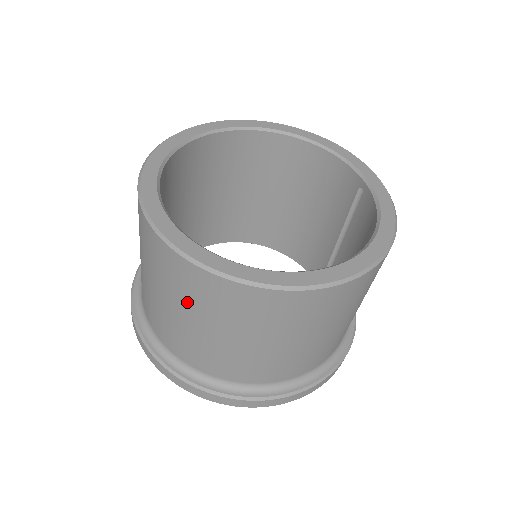
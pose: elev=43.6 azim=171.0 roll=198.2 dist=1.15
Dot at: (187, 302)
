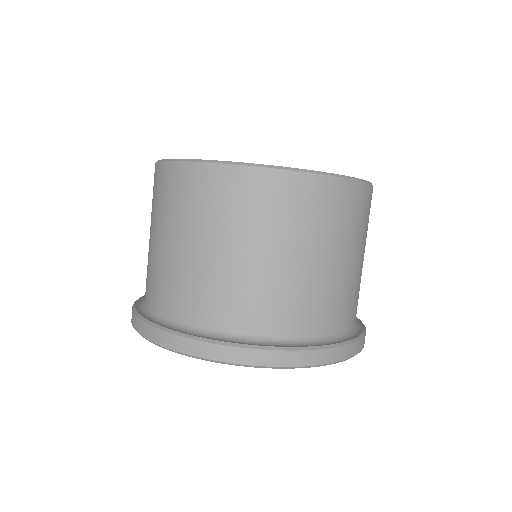
Dot at: (256, 225)
